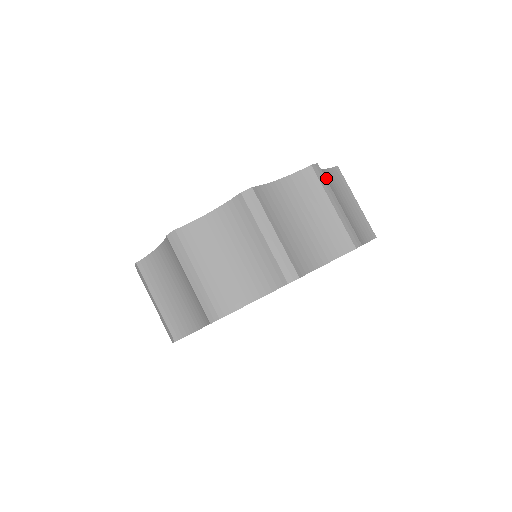
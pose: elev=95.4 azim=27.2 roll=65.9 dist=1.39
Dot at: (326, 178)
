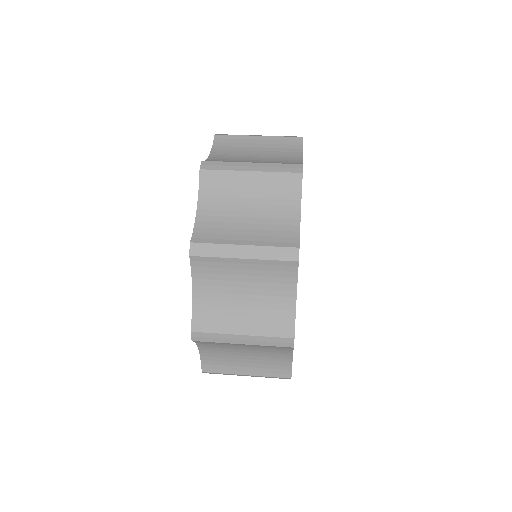
Dot at: occluded
